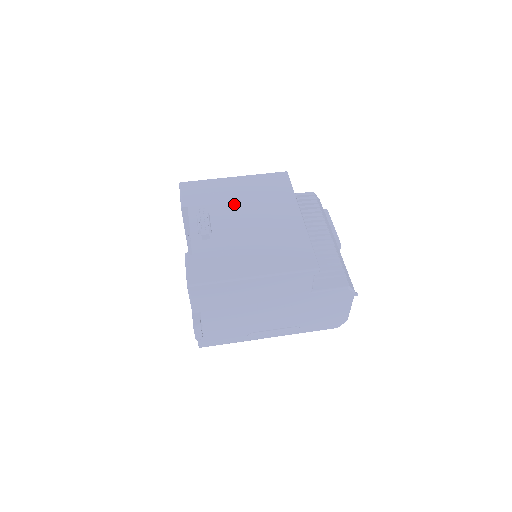
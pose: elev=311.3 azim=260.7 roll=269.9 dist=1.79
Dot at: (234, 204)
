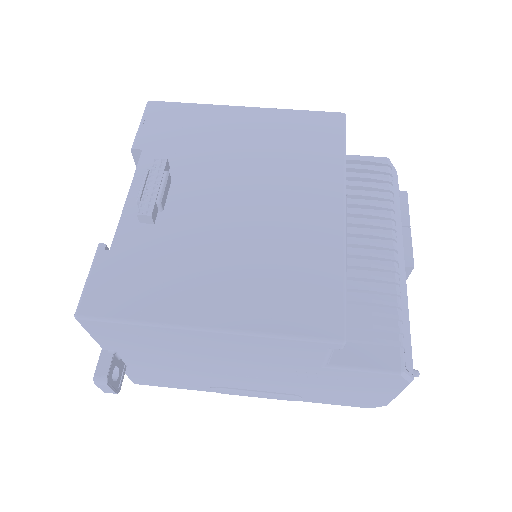
Dot at: (225, 160)
